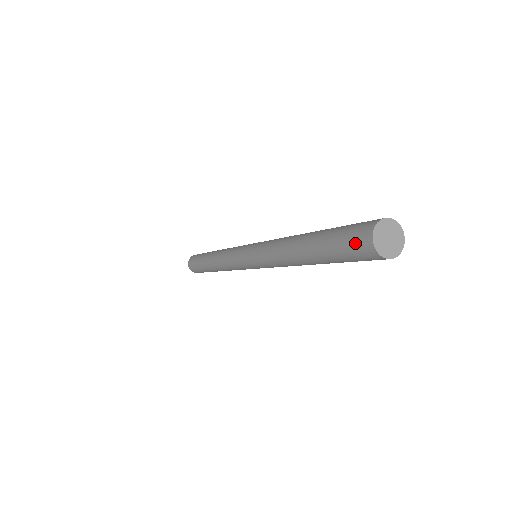
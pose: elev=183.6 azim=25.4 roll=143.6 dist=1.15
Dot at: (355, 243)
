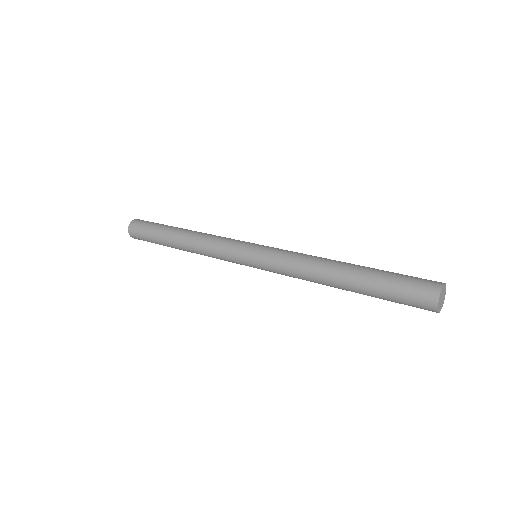
Dot at: (417, 303)
